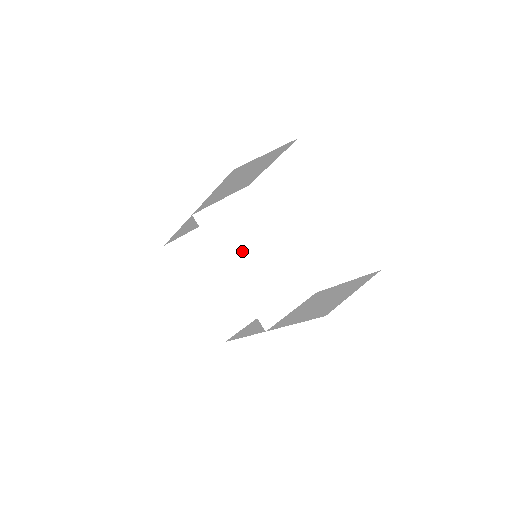
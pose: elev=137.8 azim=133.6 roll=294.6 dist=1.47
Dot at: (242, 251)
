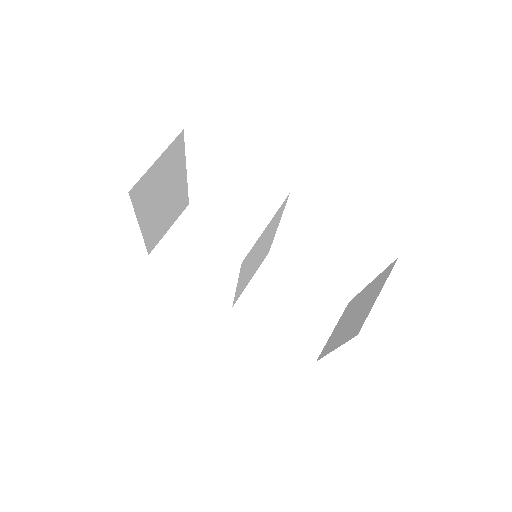
Dot at: (252, 262)
